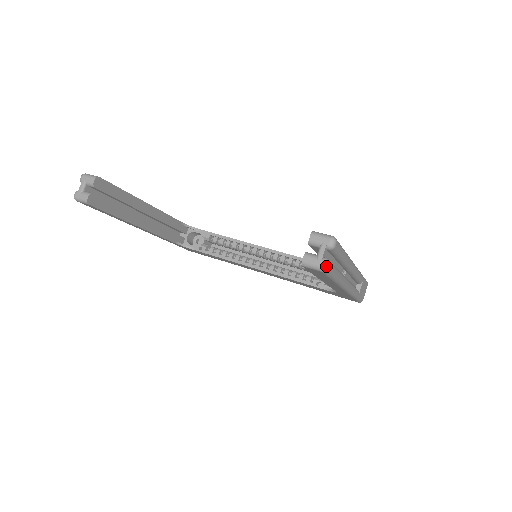
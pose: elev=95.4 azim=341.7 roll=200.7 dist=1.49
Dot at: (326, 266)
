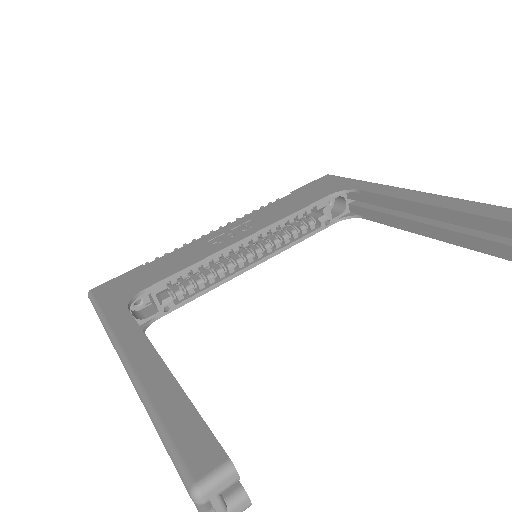
Dot at: out of frame
